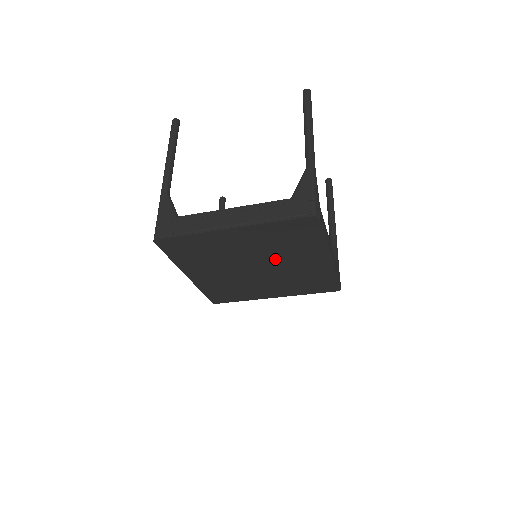
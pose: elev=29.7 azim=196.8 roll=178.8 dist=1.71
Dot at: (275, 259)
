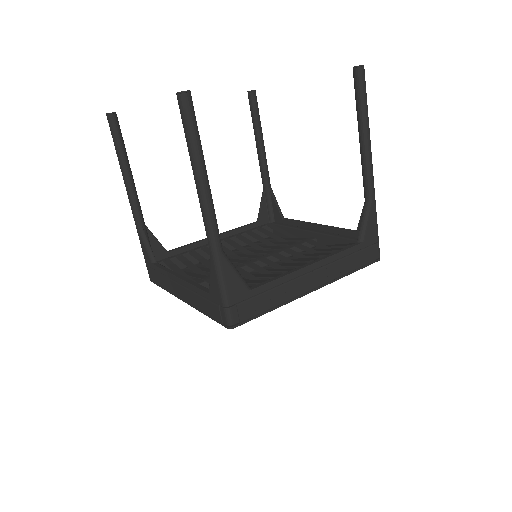
Dot at: occluded
